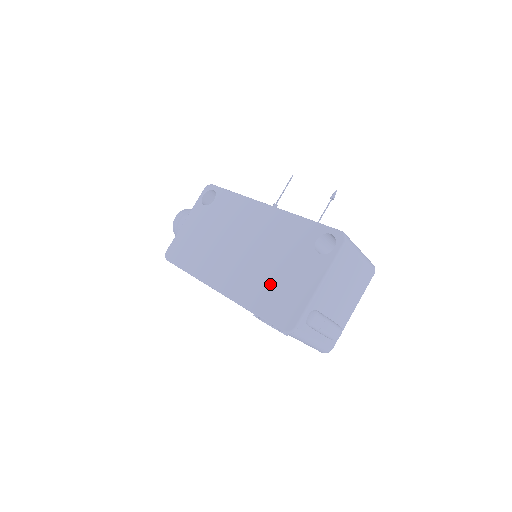
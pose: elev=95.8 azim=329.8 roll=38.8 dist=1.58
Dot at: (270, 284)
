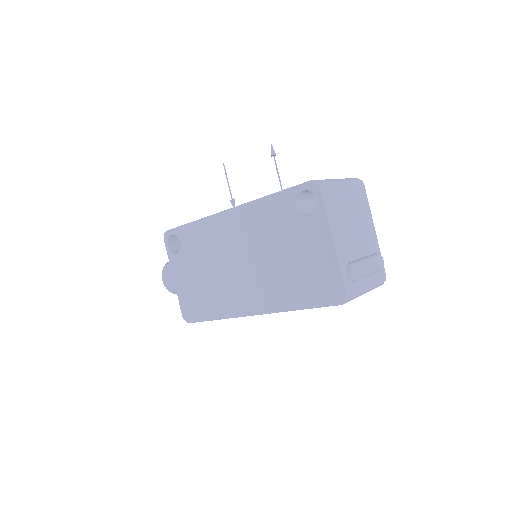
Dot at: (292, 275)
